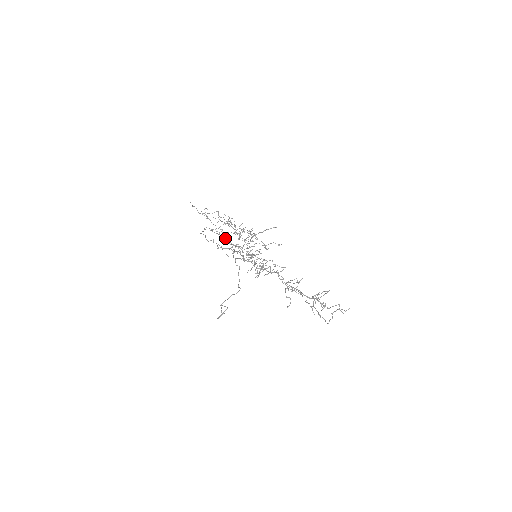
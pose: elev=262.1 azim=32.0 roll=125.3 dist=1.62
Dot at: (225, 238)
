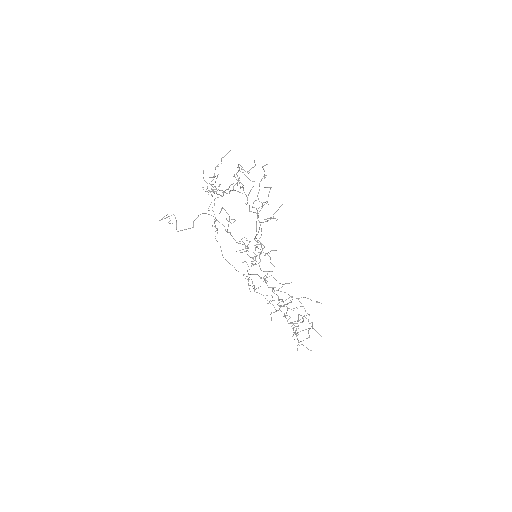
Dot at: (248, 273)
